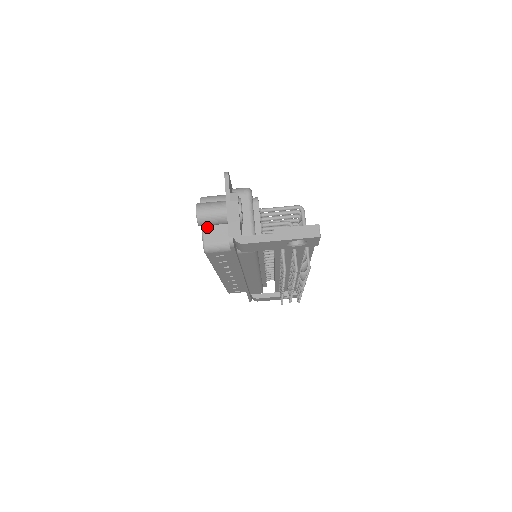
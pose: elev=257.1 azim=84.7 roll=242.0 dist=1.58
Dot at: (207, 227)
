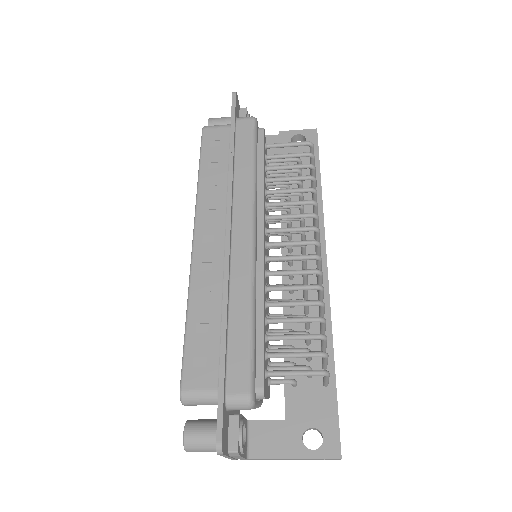
Dot at: occluded
